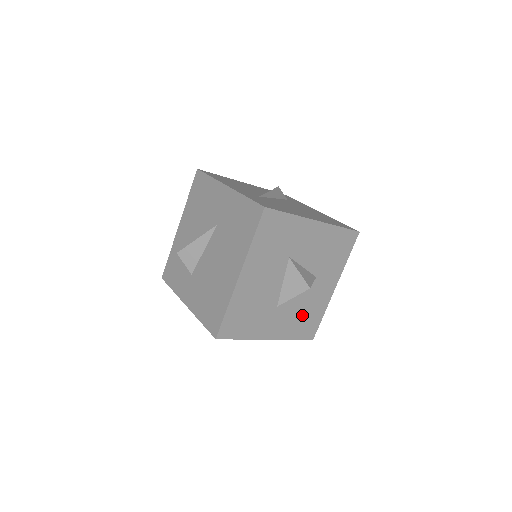
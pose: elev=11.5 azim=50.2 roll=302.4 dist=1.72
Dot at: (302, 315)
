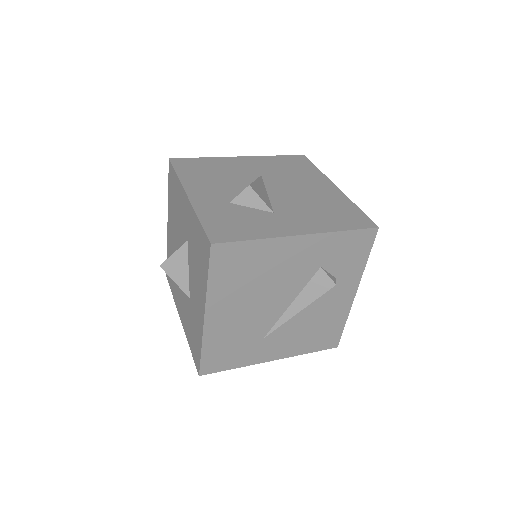
Dot at: occluded
